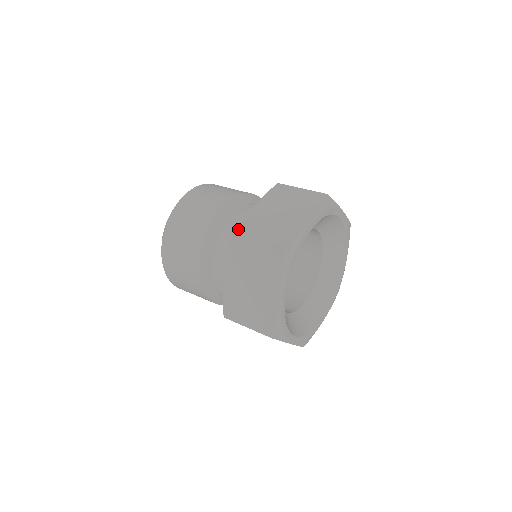
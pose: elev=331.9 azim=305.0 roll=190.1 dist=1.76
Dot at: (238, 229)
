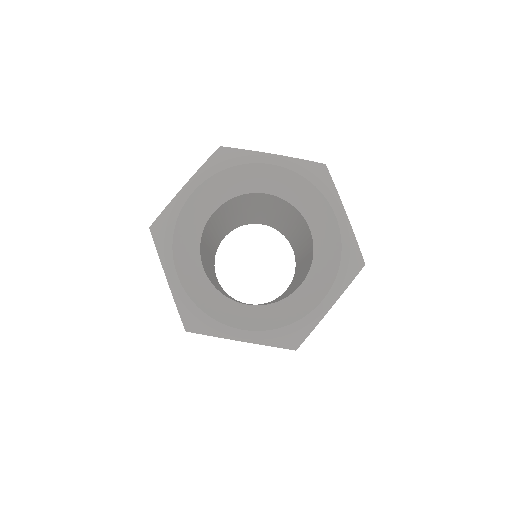
Dot at: occluded
